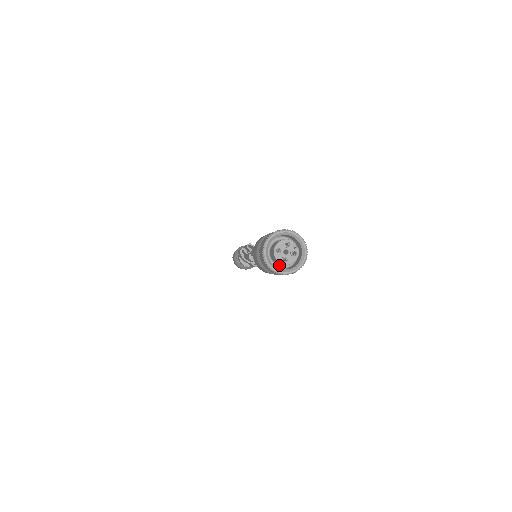
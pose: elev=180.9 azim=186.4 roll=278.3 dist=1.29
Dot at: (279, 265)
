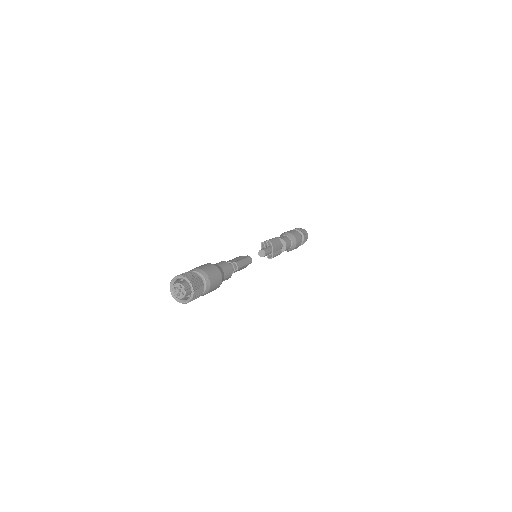
Dot at: occluded
